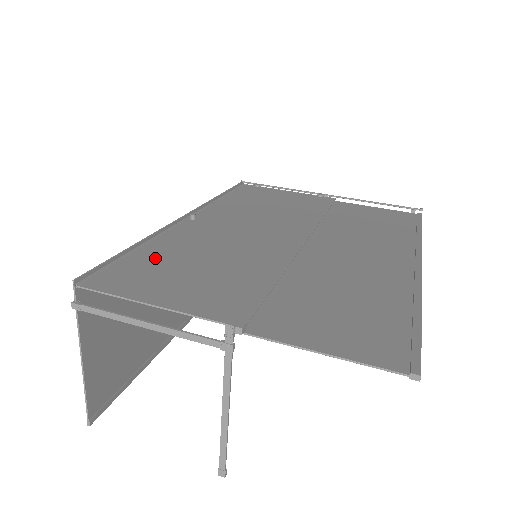
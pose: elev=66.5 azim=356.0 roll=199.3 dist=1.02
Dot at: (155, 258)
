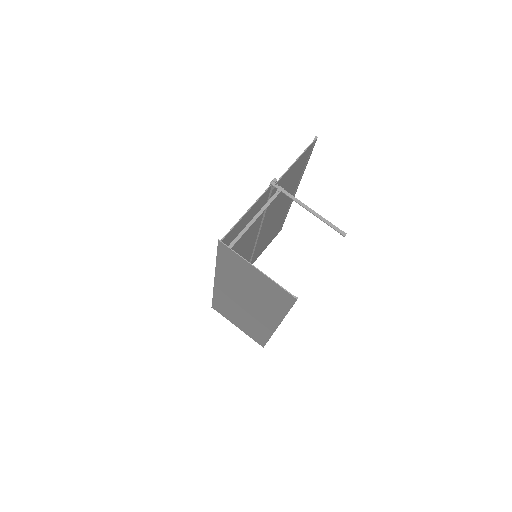
Dot at: occluded
